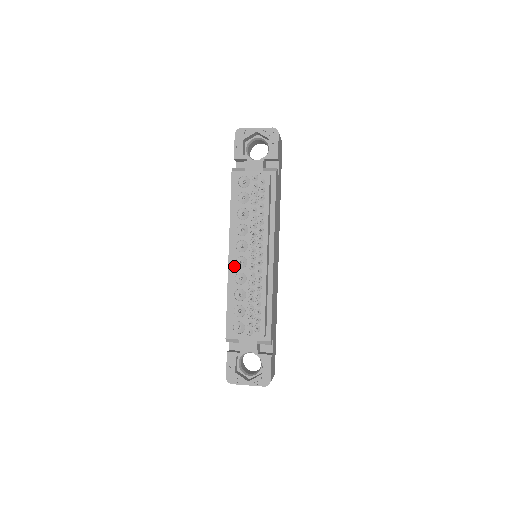
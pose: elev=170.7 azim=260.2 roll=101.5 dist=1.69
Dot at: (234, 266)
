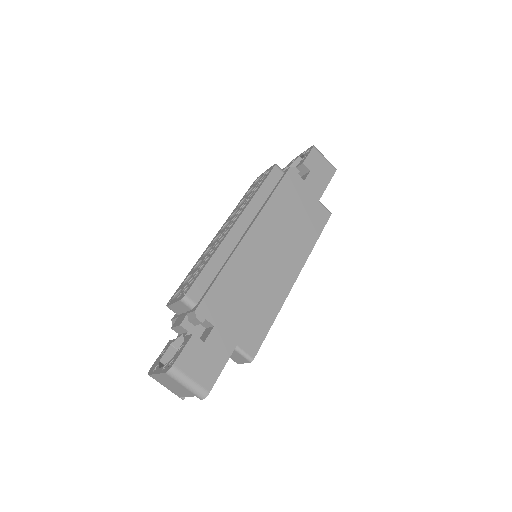
Dot at: (211, 244)
